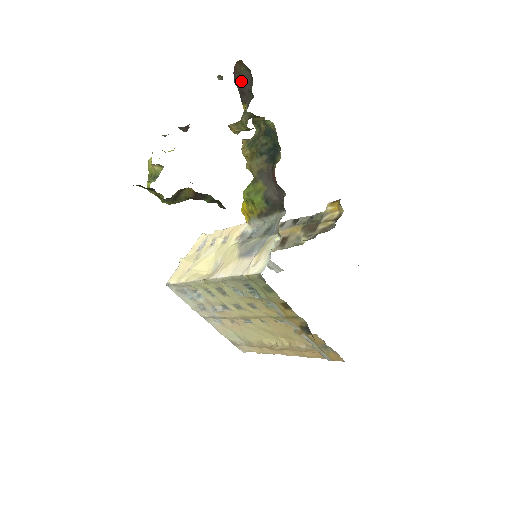
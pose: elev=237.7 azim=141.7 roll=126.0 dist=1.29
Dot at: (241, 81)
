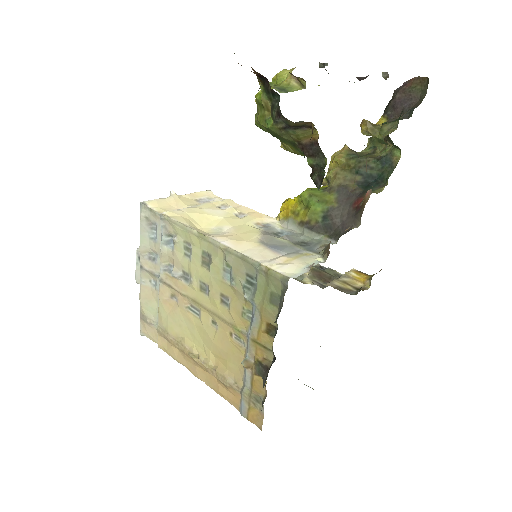
Dot at: (404, 96)
